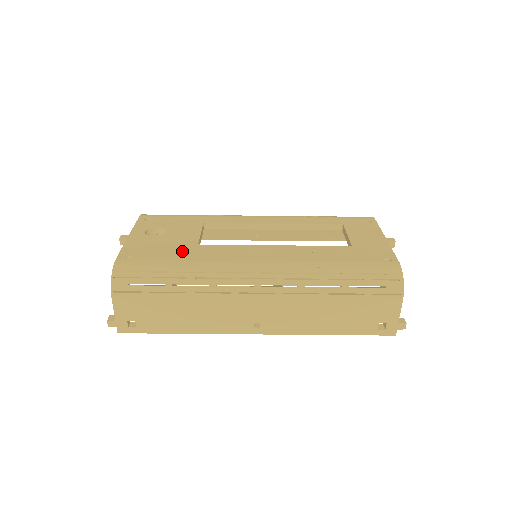
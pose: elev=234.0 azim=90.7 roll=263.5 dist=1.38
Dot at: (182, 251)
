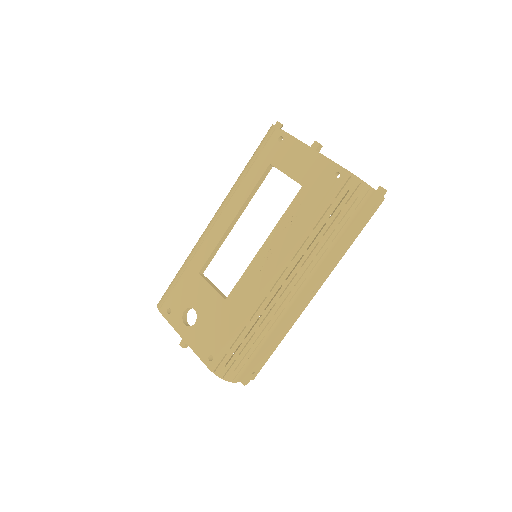
Dot at: (227, 318)
